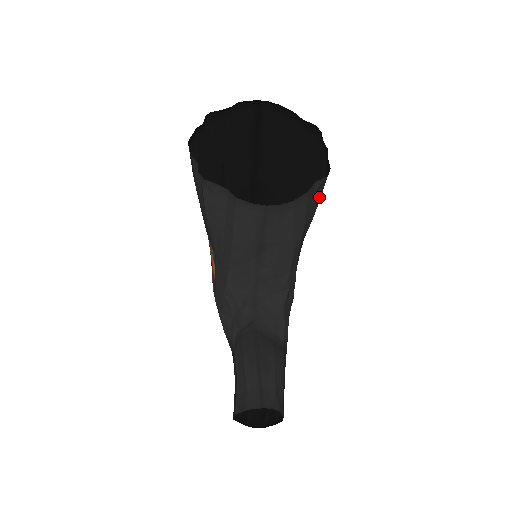
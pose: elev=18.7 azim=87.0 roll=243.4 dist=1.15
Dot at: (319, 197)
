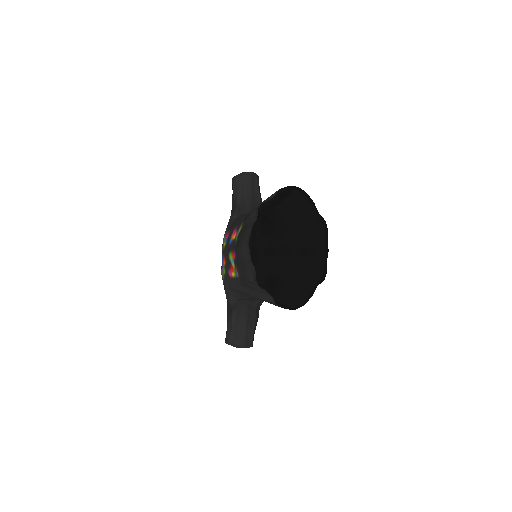
Dot at: (314, 277)
